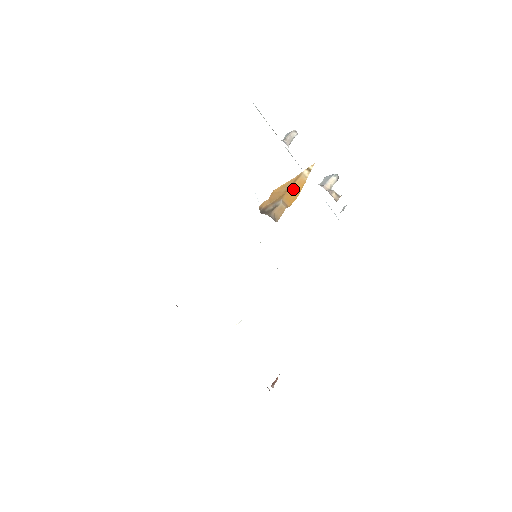
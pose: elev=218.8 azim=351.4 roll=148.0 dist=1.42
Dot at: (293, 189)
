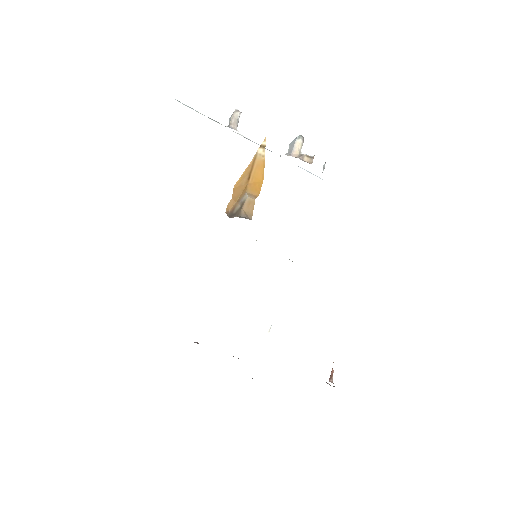
Dot at: (254, 175)
